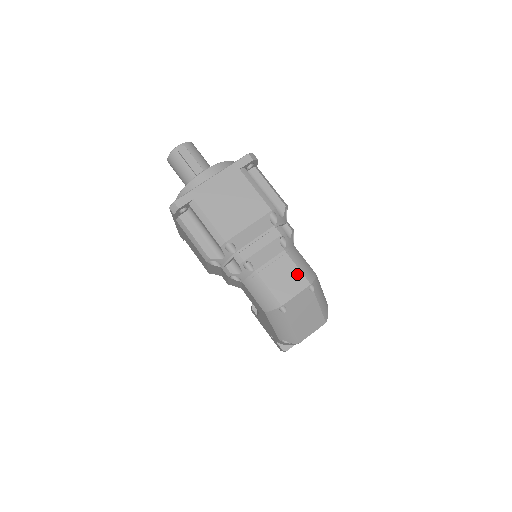
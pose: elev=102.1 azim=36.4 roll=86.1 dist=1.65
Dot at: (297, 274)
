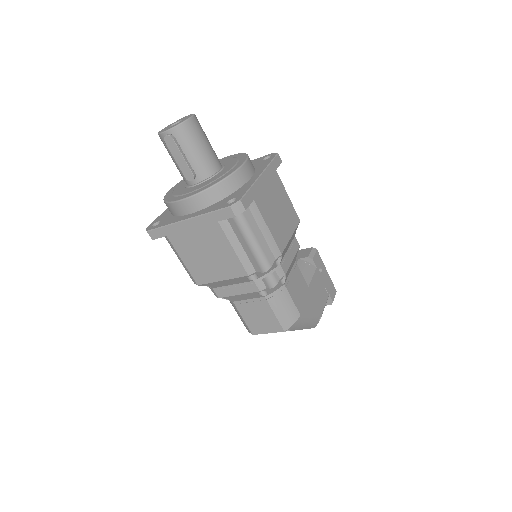
Dot at: (273, 319)
